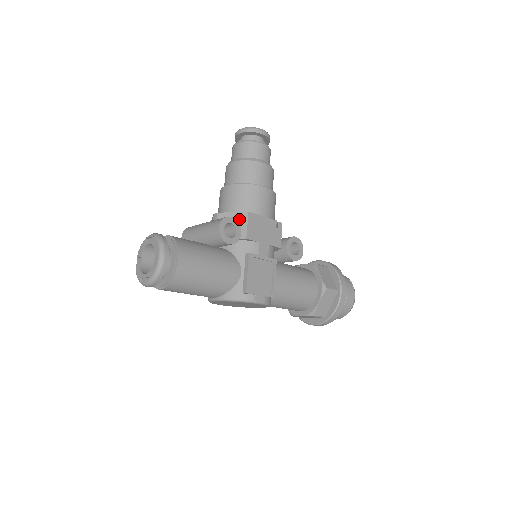
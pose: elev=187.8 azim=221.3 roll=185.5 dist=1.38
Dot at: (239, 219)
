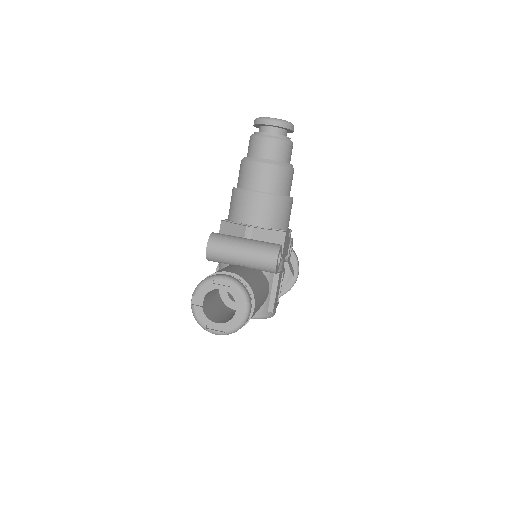
Dot at: (276, 238)
